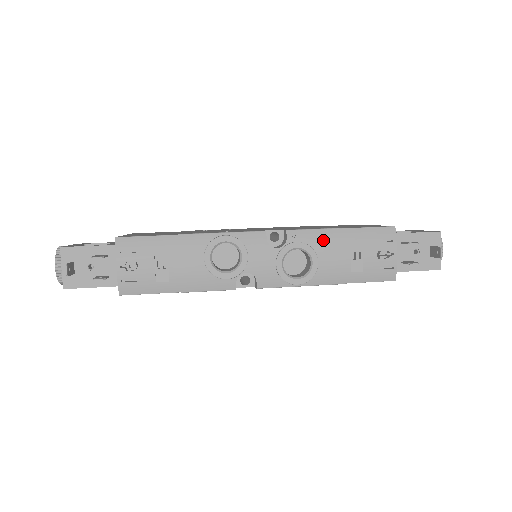
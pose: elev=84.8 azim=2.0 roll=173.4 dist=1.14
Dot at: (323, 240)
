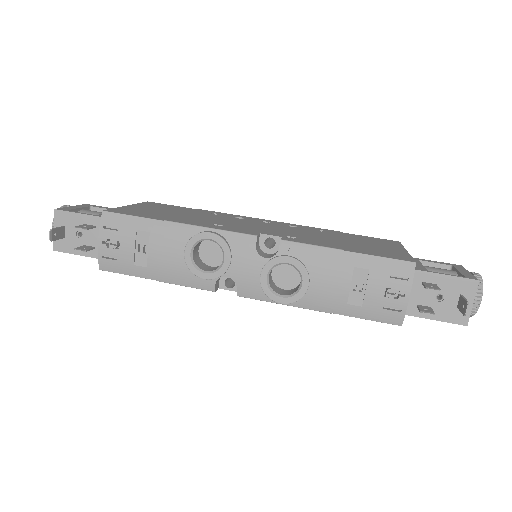
Dot at: (321, 260)
